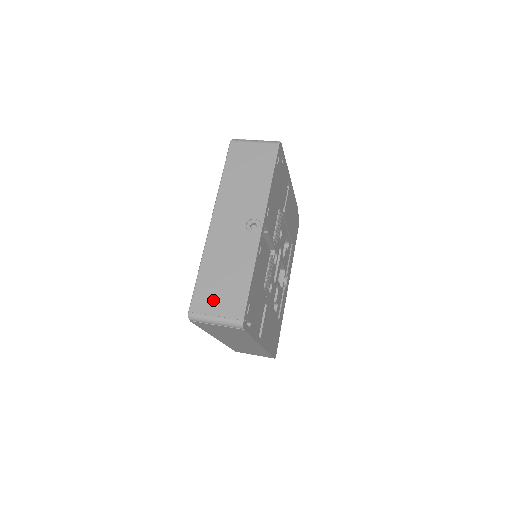
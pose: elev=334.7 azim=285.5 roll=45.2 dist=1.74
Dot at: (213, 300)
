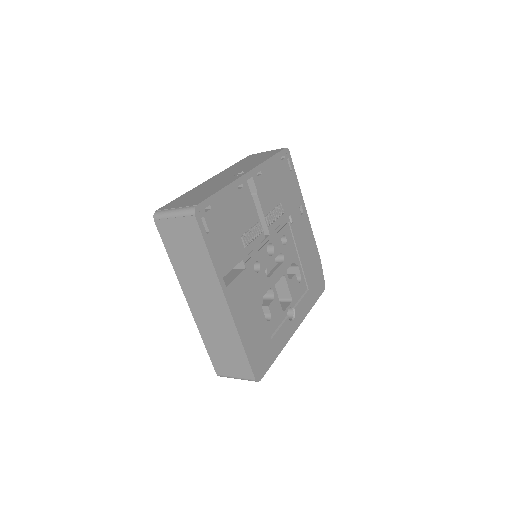
Dot at: (180, 203)
